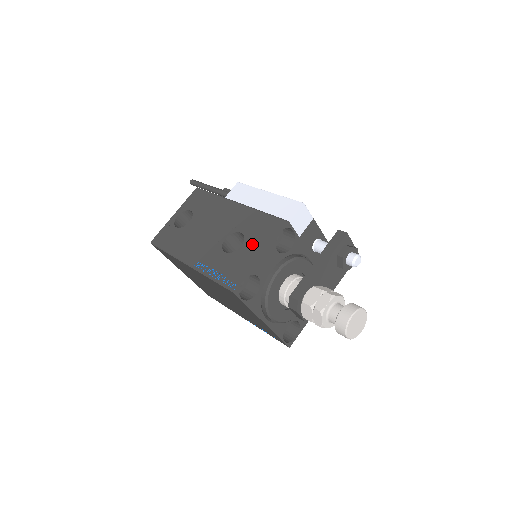
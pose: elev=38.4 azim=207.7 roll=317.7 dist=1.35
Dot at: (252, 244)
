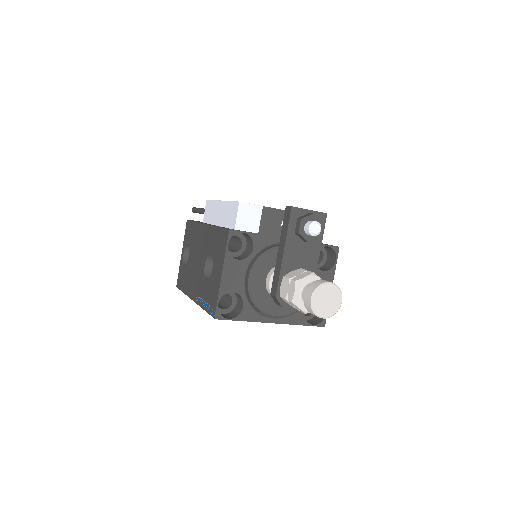
Dot at: (216, 265)
